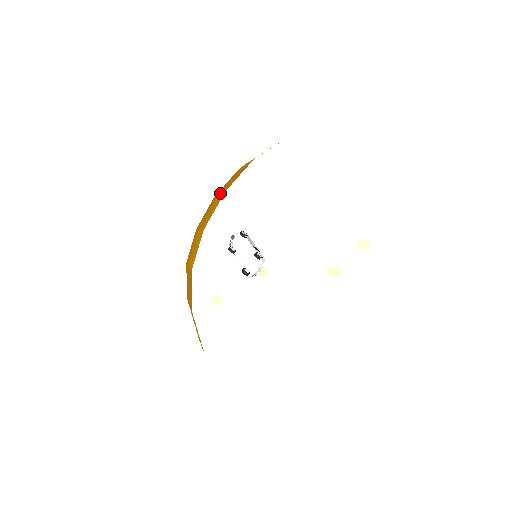
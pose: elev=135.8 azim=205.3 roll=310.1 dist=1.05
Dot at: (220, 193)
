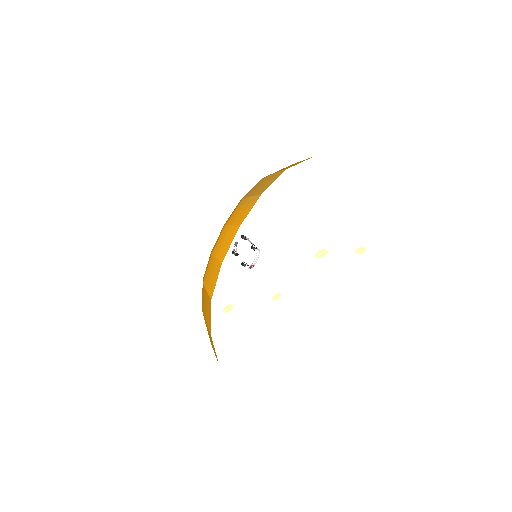
Dot at: (233, 226)
